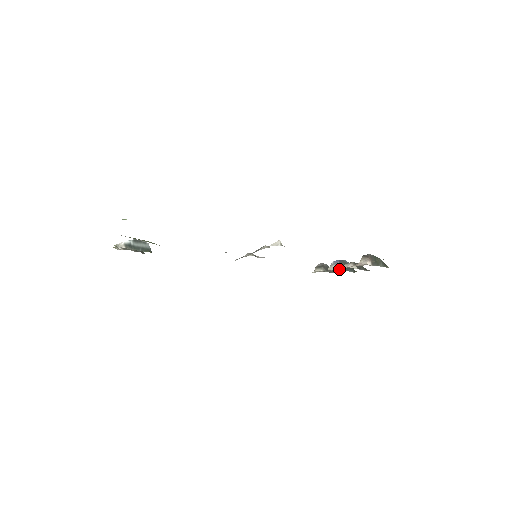
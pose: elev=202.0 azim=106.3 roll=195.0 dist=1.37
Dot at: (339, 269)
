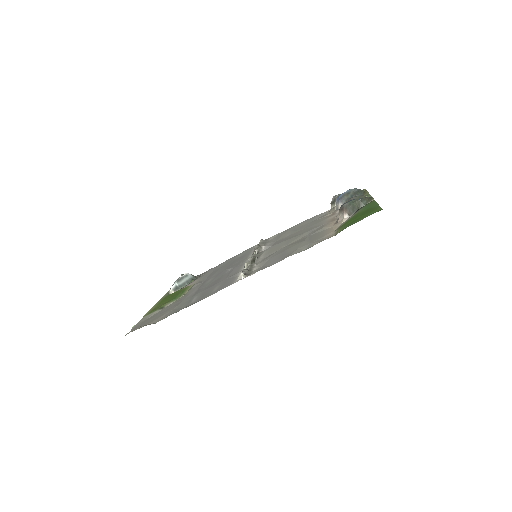
Dot at: occluded
